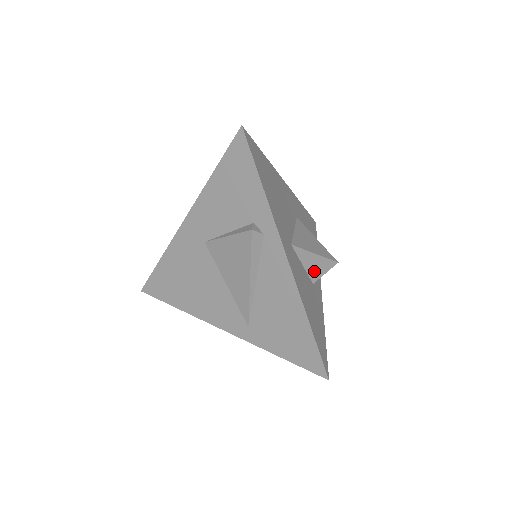
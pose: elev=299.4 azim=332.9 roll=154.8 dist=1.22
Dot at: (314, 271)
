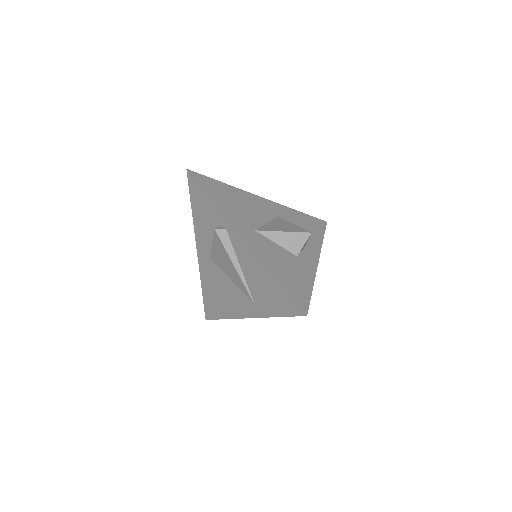
Dot at: (291, 246)
